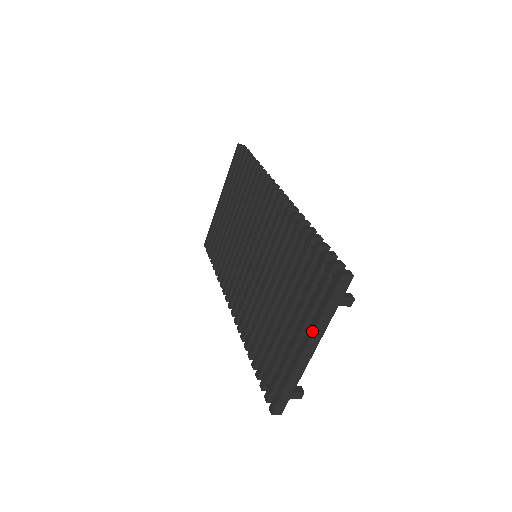
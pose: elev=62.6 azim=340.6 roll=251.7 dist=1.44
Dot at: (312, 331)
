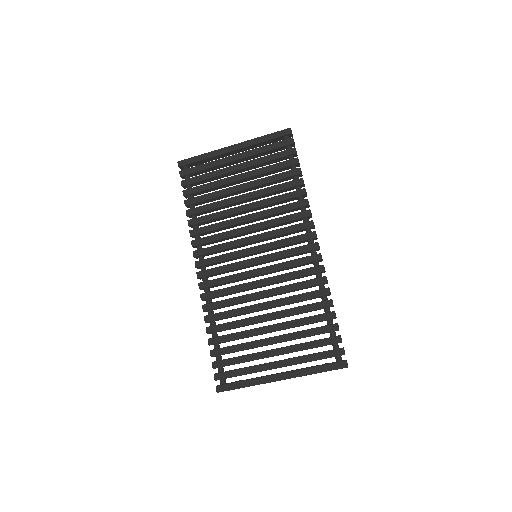
Dot at: (298, 376)
